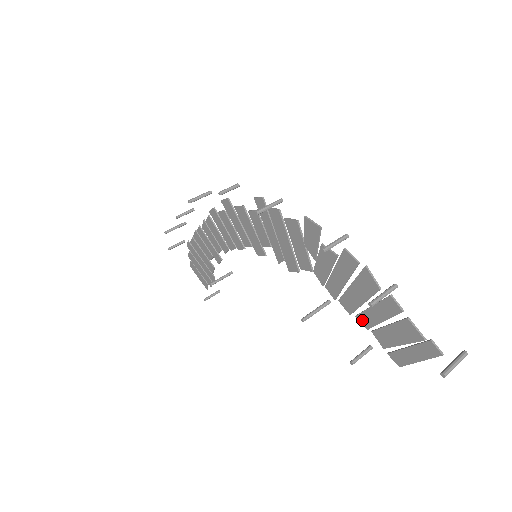
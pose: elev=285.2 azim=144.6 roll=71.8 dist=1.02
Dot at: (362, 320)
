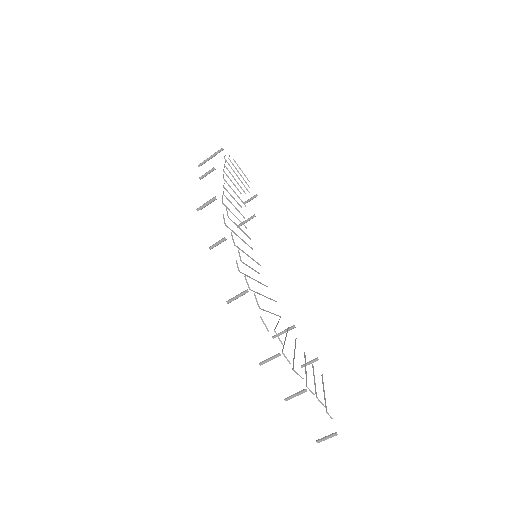
Dot at: occluded
